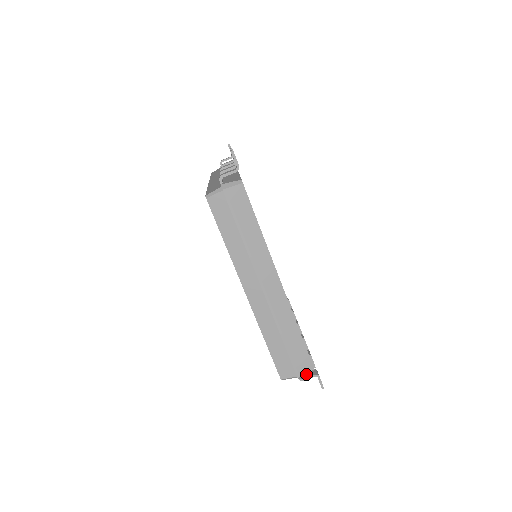
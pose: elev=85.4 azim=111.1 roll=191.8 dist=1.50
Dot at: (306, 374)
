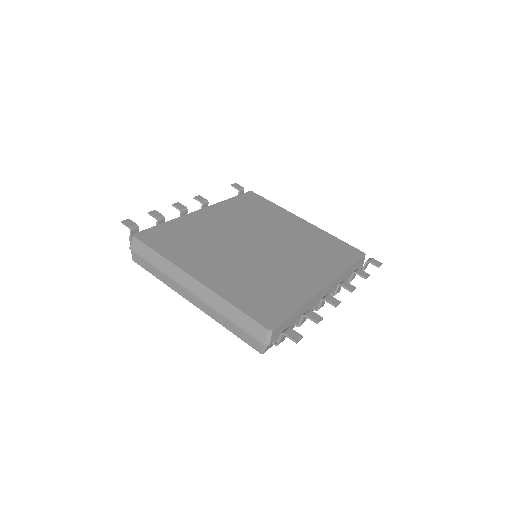
Dot at: (269, 338)
